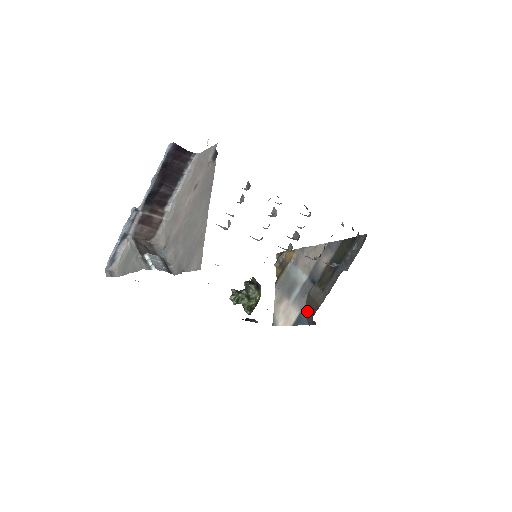
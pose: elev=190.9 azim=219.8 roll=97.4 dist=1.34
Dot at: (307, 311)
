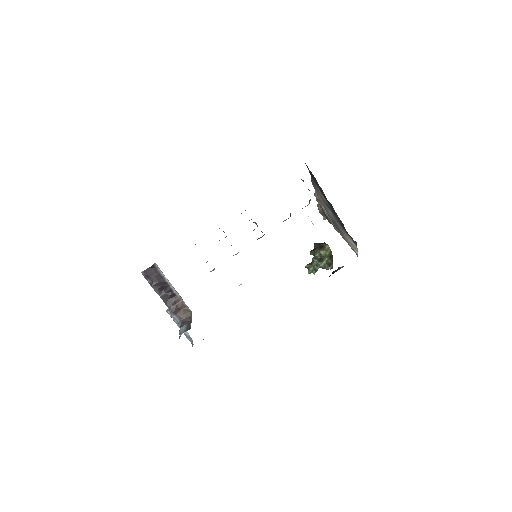
Dot at: occluded
